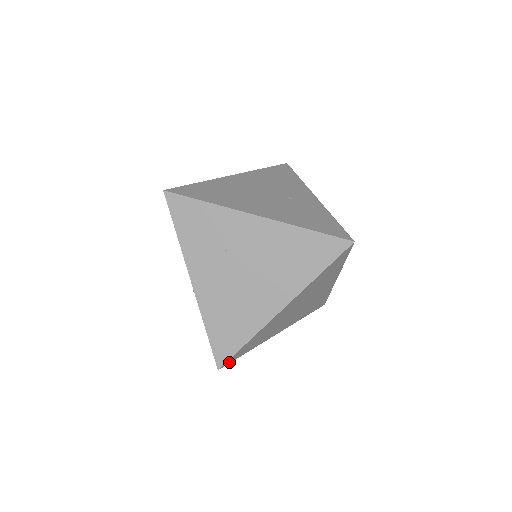
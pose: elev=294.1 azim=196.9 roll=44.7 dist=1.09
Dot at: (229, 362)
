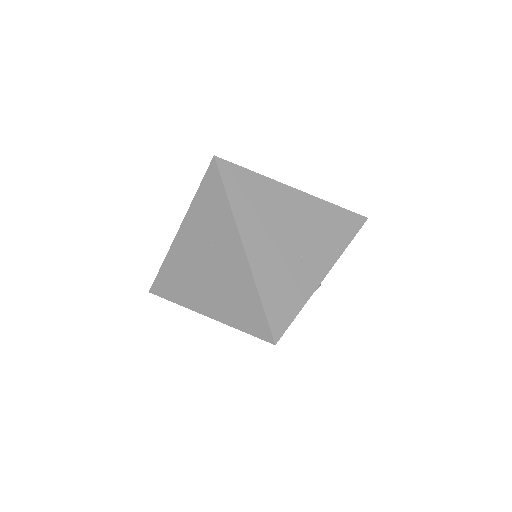
Dot at: occluded
